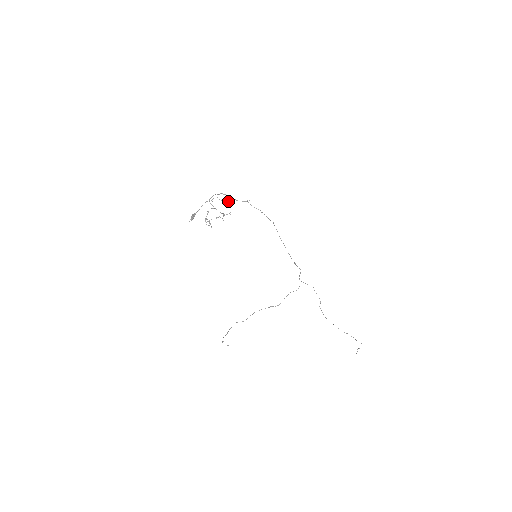
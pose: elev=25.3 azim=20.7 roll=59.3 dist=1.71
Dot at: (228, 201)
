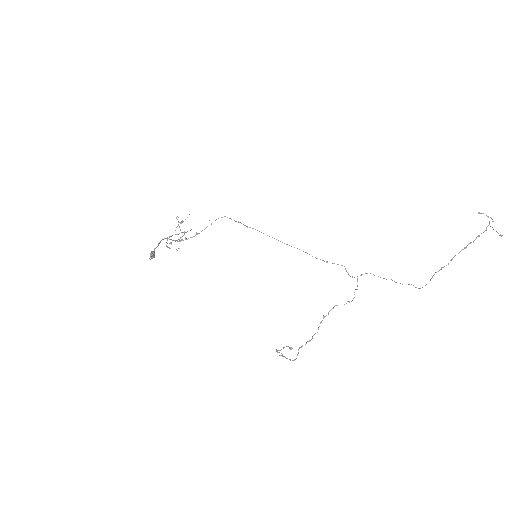
Dot at: (182, 221)
